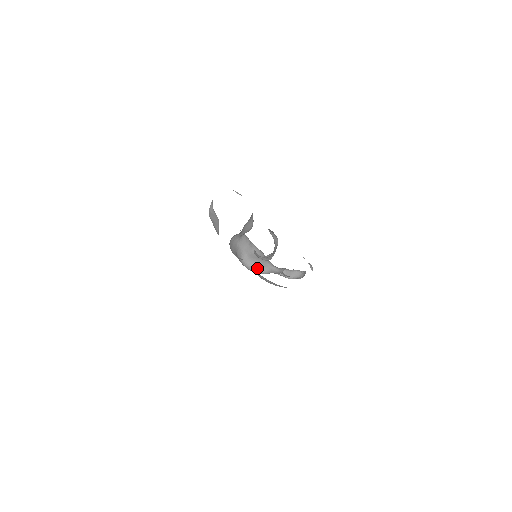
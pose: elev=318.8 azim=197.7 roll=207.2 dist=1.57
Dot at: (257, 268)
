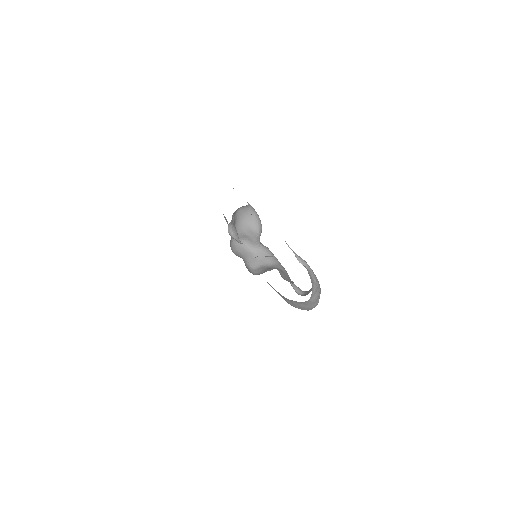
Dot at: (261, 273)
